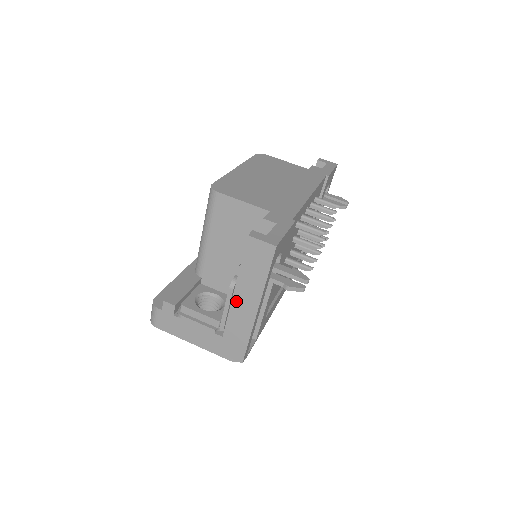
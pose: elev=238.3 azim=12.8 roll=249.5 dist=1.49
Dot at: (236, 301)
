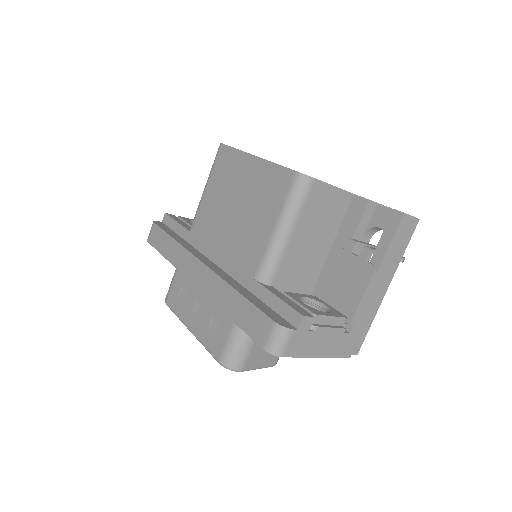
Dot at: (374, 287)
